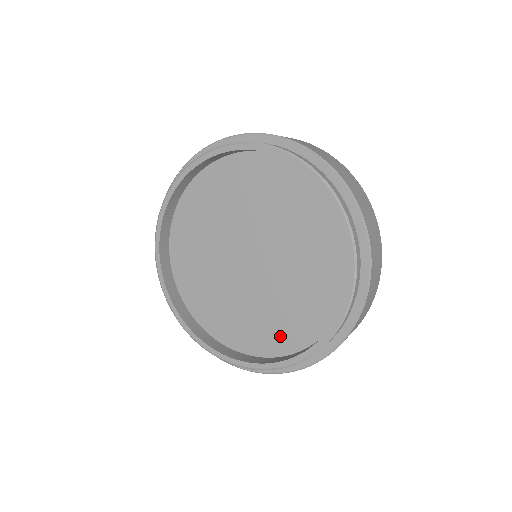
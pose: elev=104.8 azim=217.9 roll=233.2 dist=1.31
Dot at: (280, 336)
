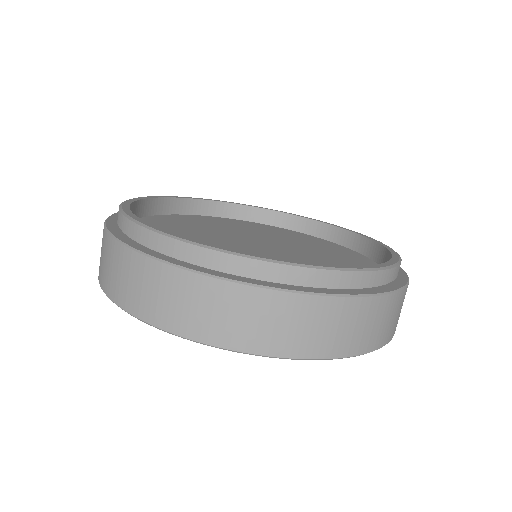
Dot at: occluded
